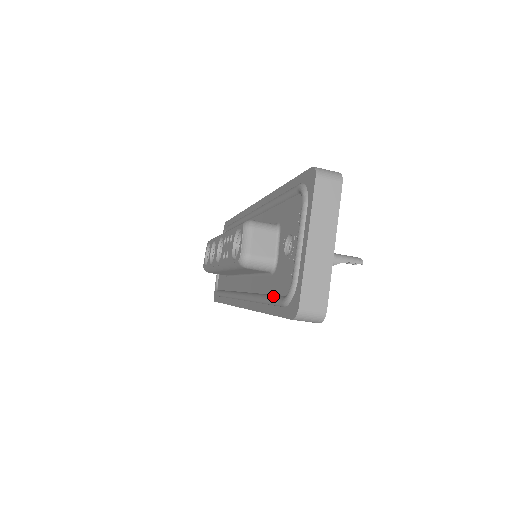
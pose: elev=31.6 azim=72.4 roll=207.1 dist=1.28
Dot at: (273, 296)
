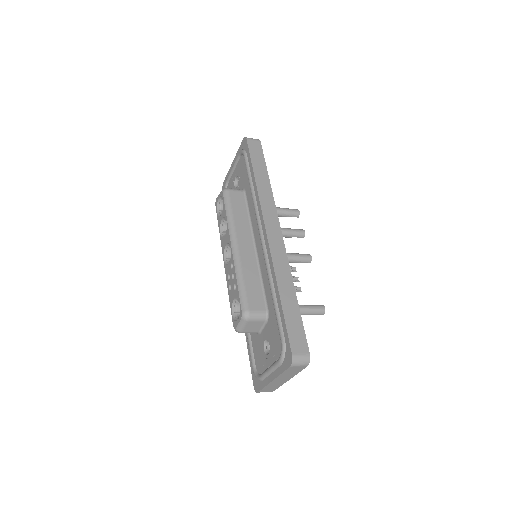
Dot at: (251, 348)
